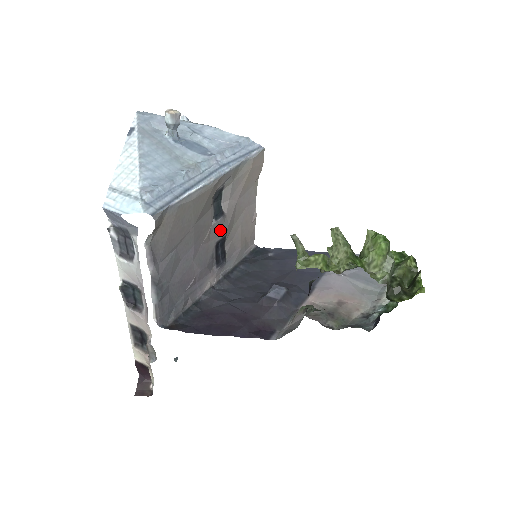
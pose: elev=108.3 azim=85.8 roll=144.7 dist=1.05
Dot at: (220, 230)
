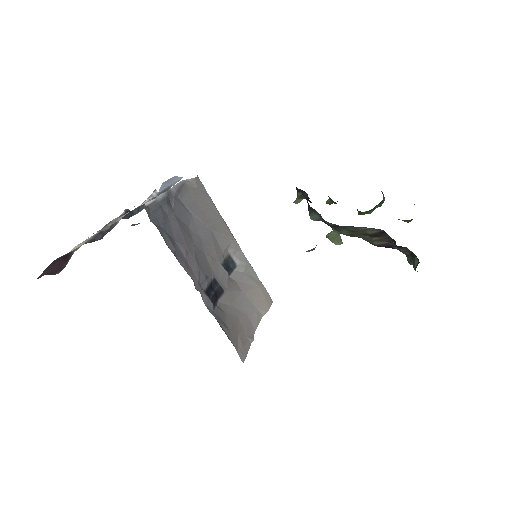
Dot at: (221, 279)
